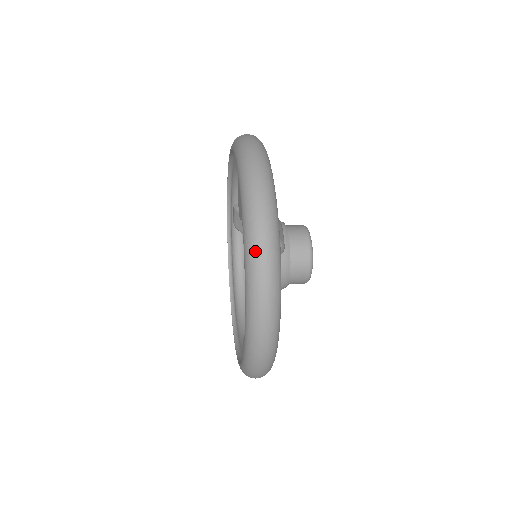
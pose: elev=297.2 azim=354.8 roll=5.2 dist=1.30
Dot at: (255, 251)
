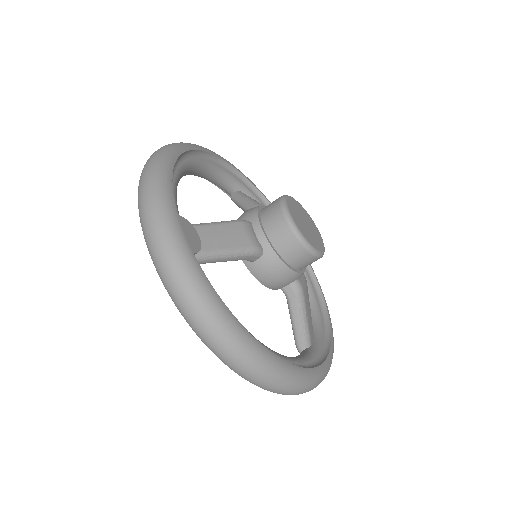
Dot at: (183, 313)
